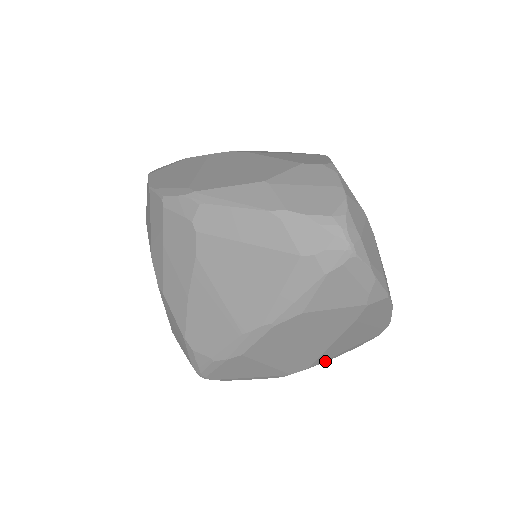
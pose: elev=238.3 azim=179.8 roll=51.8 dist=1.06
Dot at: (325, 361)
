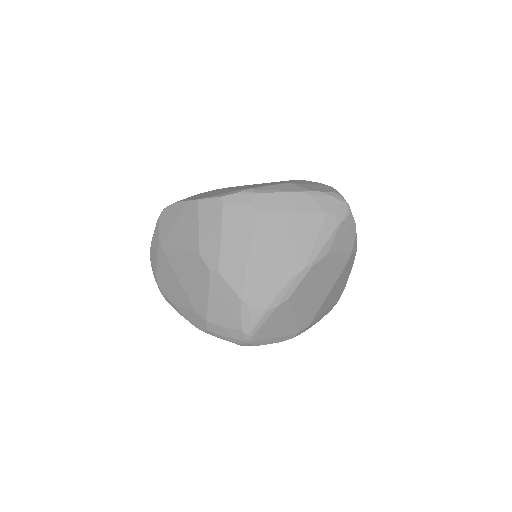
Dot at: (315, 322)
